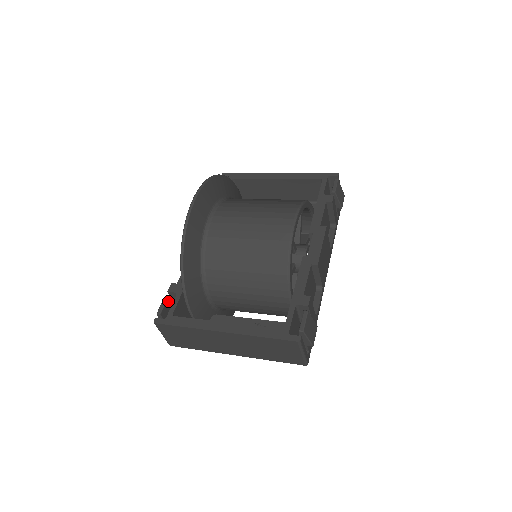
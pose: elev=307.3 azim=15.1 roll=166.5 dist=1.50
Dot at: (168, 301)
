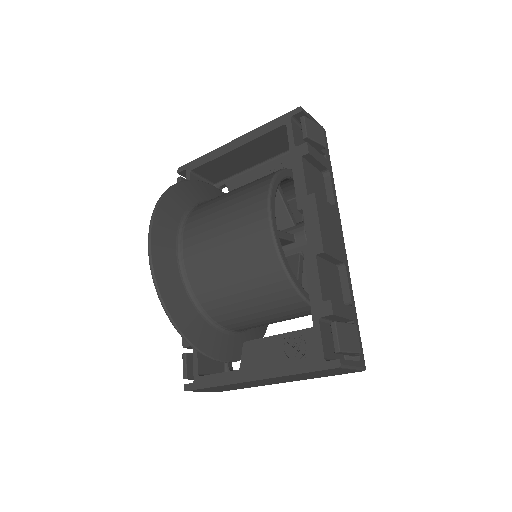
Dot at: (188, 357)
